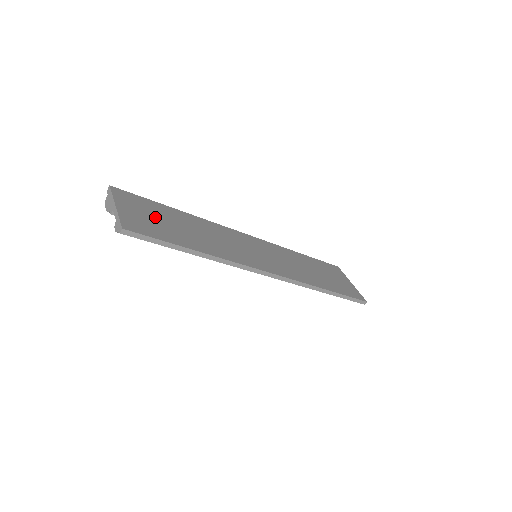
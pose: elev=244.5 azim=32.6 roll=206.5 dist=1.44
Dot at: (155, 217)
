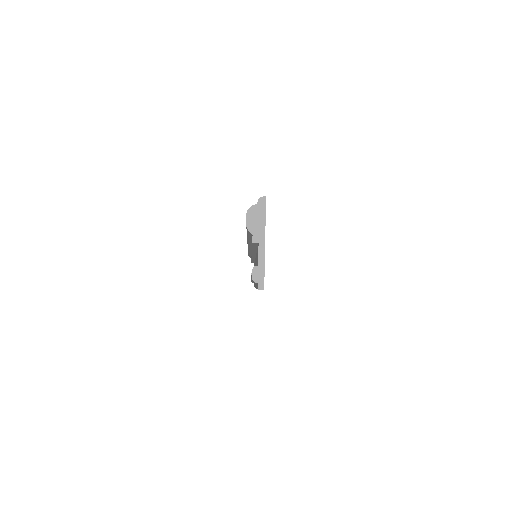
Dot at: occluded
